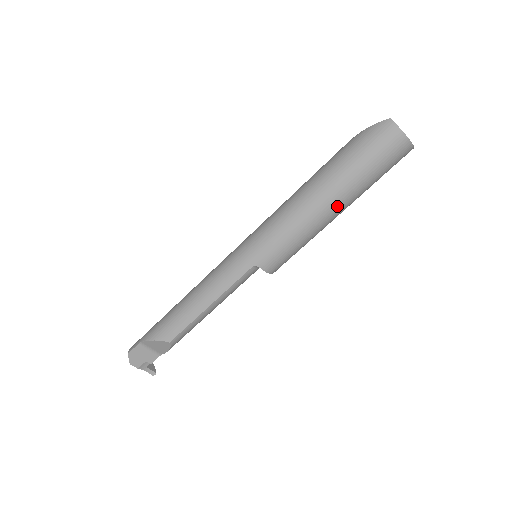
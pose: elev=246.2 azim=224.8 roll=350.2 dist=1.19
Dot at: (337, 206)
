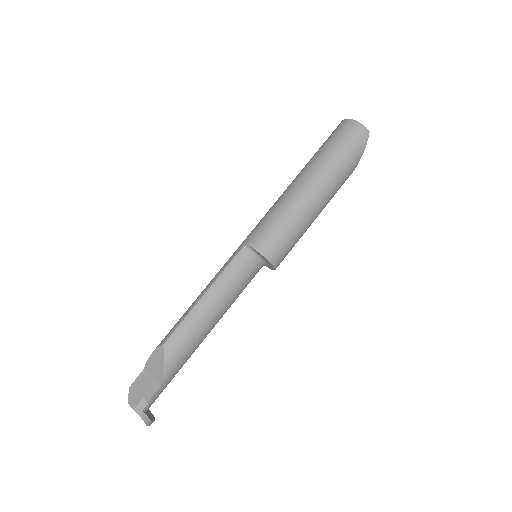
Dot at: (310, 180)
